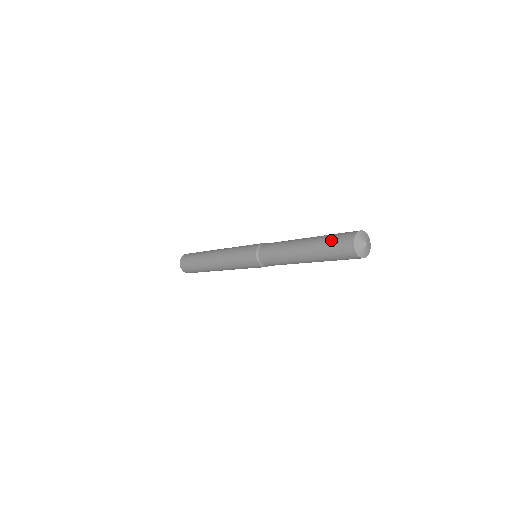
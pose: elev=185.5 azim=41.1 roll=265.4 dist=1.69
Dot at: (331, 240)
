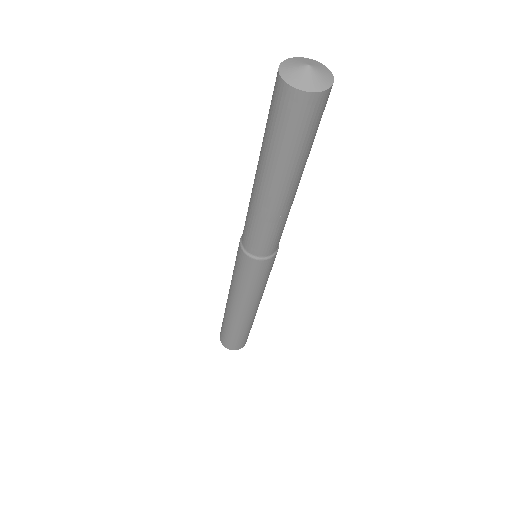
Dot at: occluded
